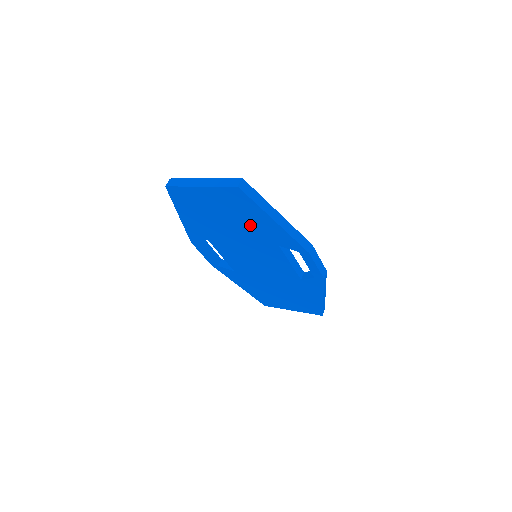
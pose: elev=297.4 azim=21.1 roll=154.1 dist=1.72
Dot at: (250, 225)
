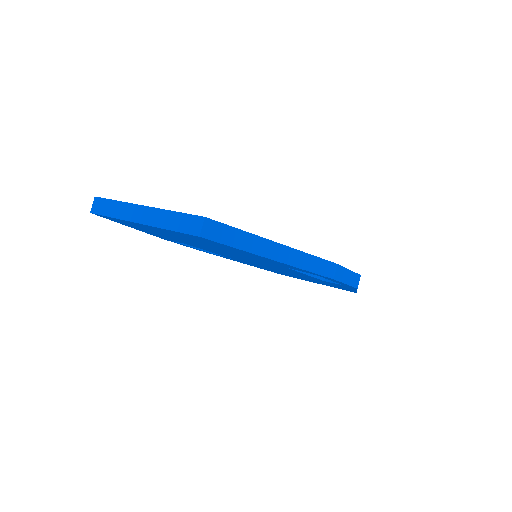
Dot at: (236, 252)
